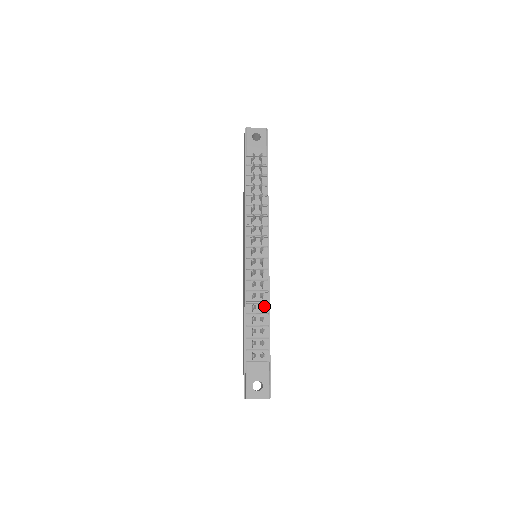
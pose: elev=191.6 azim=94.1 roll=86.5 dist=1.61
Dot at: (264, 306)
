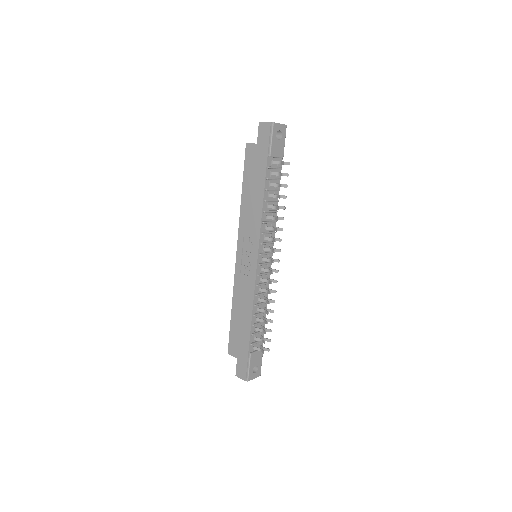
Dot at: (264, 305)
